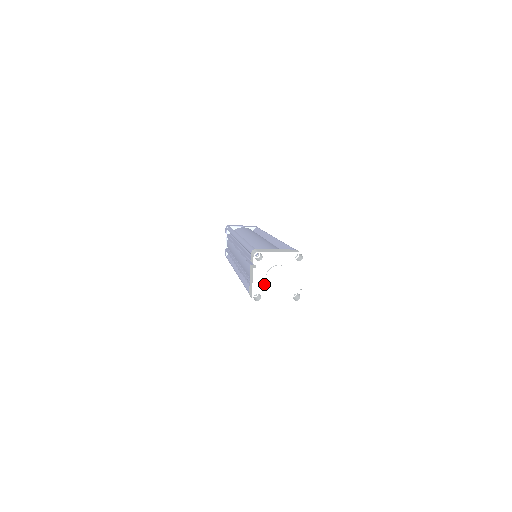
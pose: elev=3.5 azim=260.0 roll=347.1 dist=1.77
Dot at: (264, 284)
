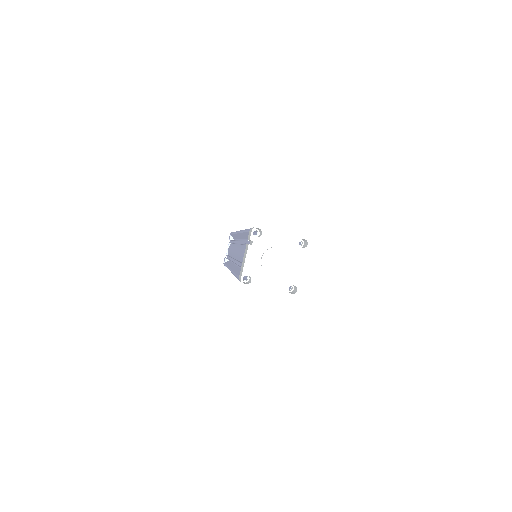
Dot at: (258, 266)
